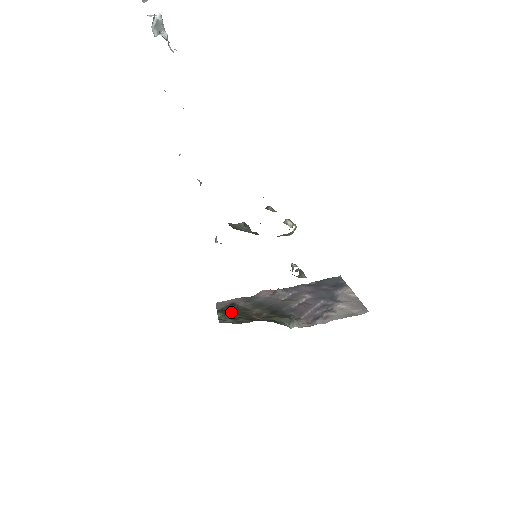
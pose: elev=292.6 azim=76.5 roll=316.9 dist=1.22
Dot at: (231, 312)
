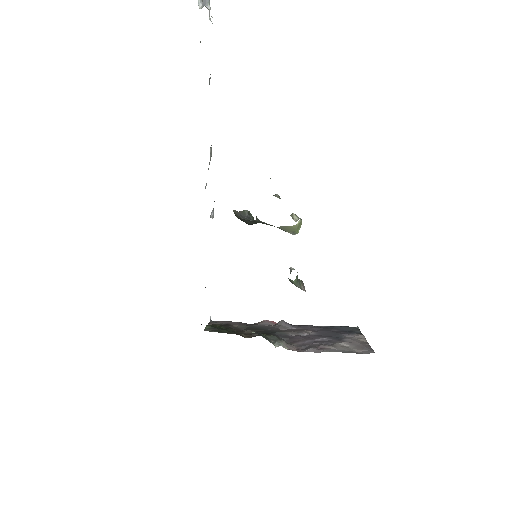
Dot at: (221, 328)
